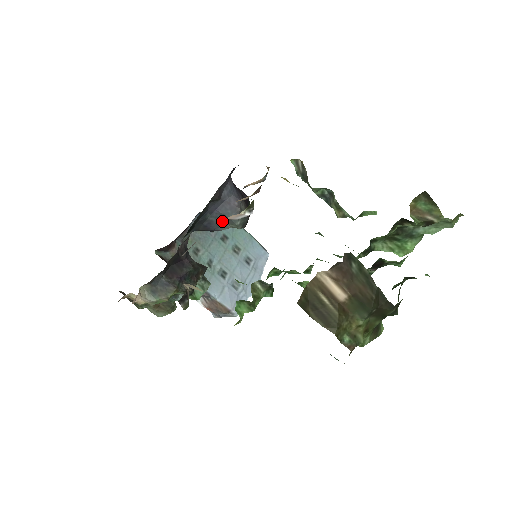
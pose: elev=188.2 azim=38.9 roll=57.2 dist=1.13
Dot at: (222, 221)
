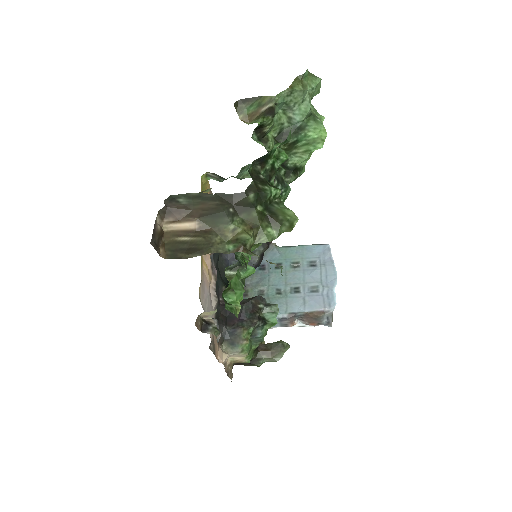
Dot at: occluded
